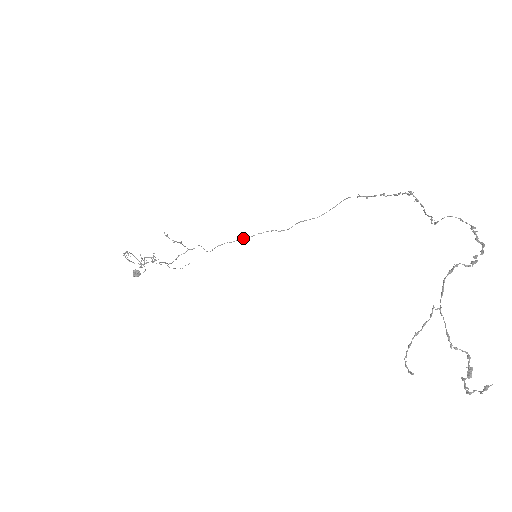
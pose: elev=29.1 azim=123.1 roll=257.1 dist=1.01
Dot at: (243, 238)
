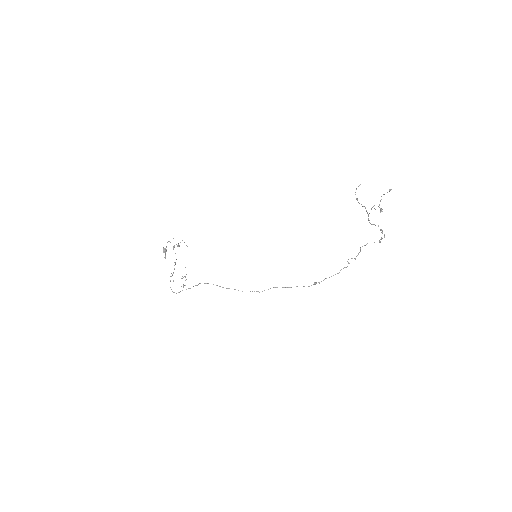
Dot at: occluded
